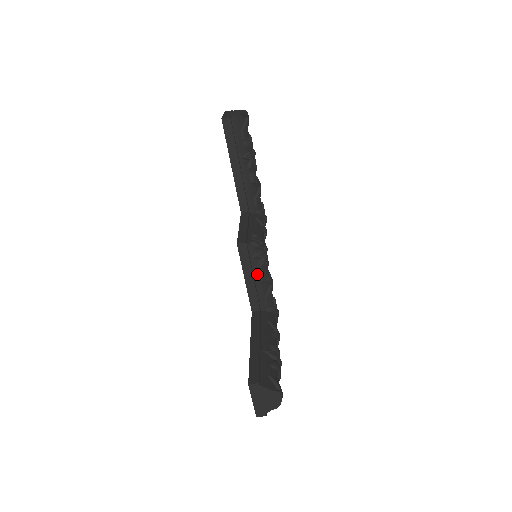
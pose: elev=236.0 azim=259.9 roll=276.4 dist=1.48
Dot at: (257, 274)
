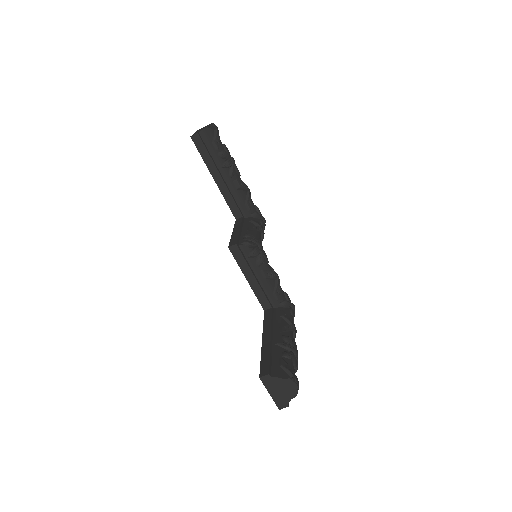
Dot at: (258, 272)
